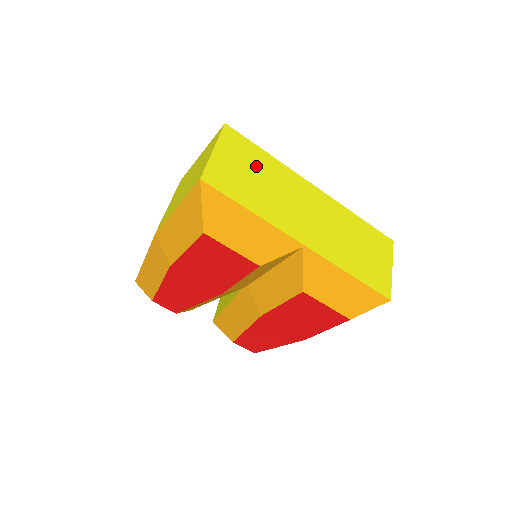
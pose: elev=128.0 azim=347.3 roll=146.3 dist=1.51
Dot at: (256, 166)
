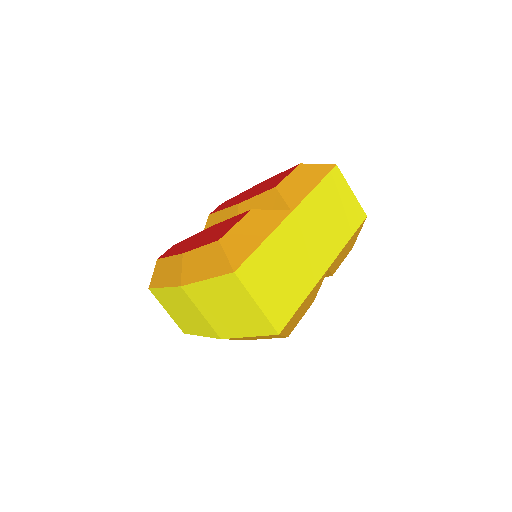
Dot at: (272, 267)
